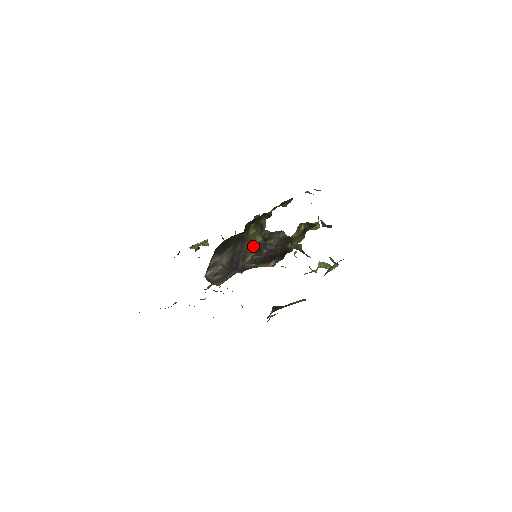
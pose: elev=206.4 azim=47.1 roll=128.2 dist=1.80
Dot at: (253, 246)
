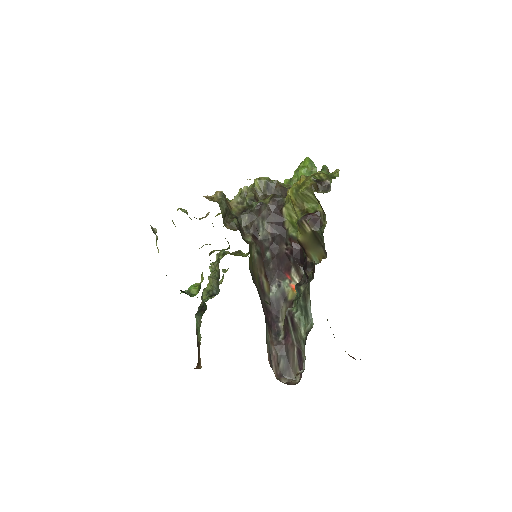
Dot at: (257, 266)
